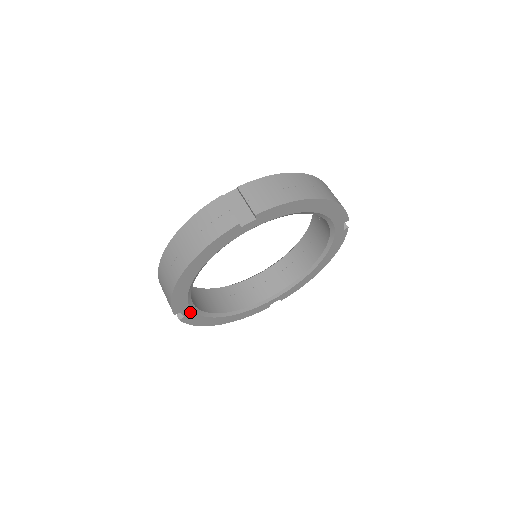
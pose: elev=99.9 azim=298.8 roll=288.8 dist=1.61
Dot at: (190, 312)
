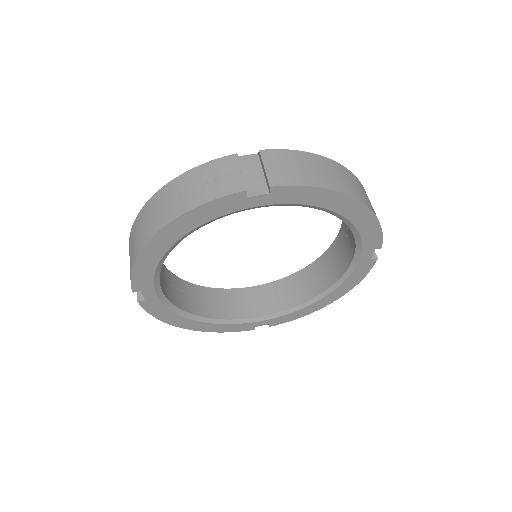
Dot at: (154, 296)
